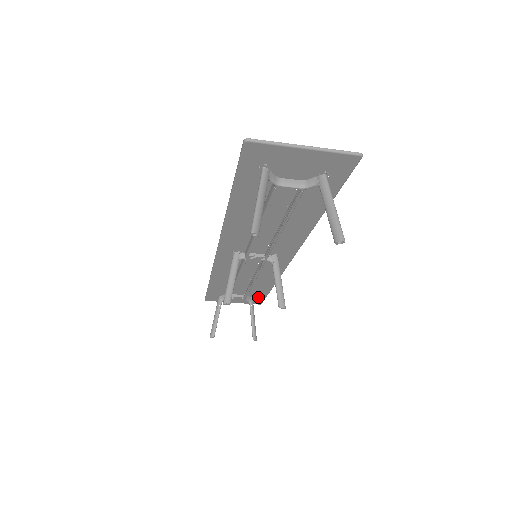
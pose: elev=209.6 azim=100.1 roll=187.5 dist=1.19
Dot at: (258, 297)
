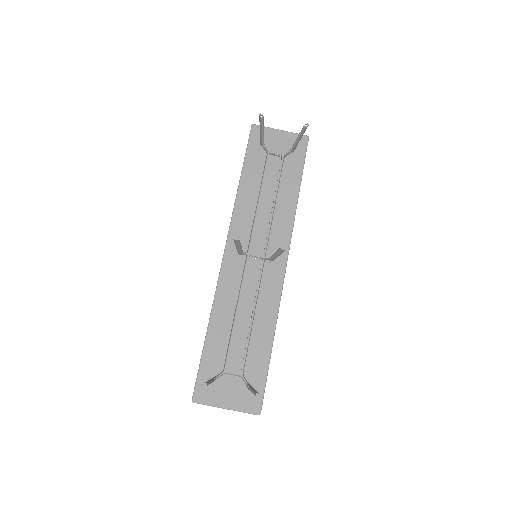
Dot at: (257, 383)
